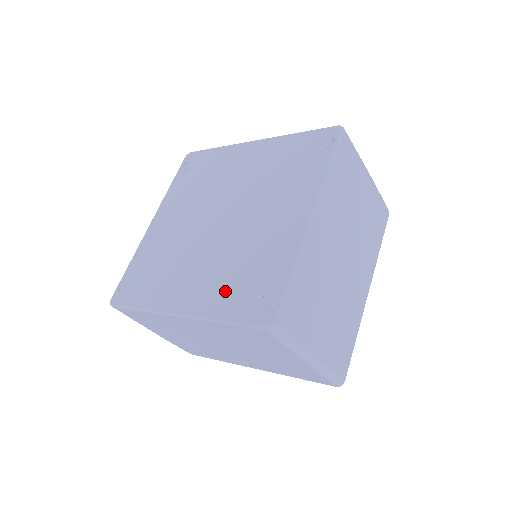
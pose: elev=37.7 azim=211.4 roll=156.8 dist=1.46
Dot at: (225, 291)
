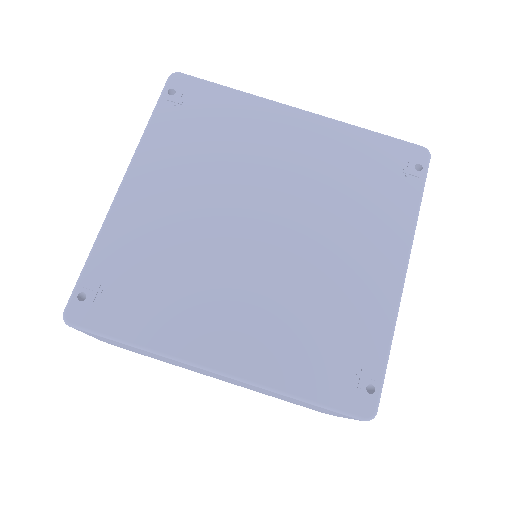
Dot at: (295, 352)
